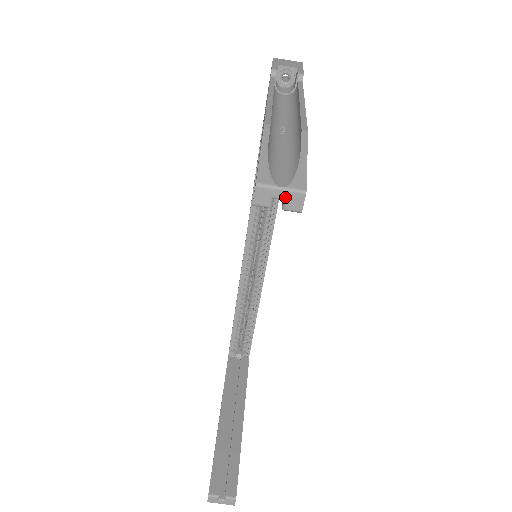
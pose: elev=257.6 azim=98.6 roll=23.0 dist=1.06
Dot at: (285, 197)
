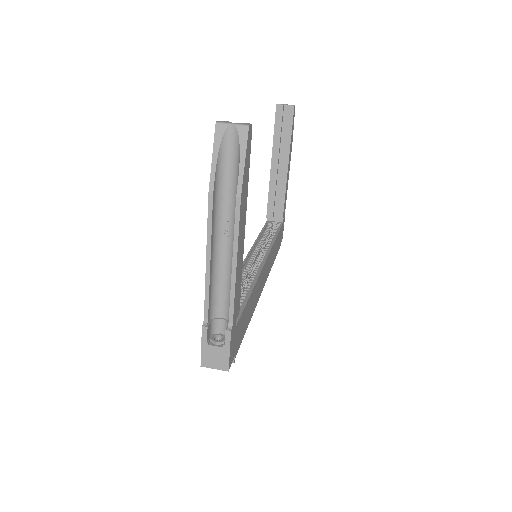
Dot at: (288, 105)
